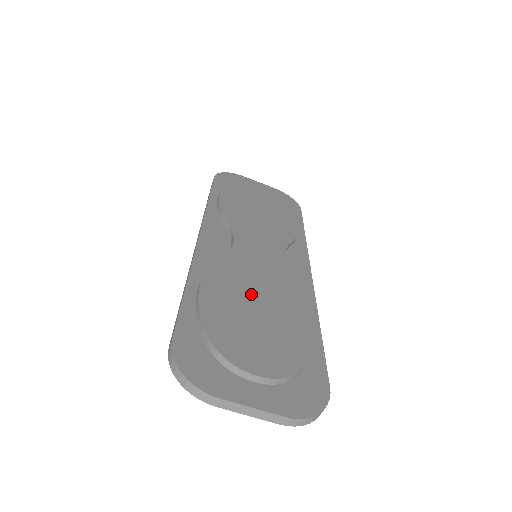
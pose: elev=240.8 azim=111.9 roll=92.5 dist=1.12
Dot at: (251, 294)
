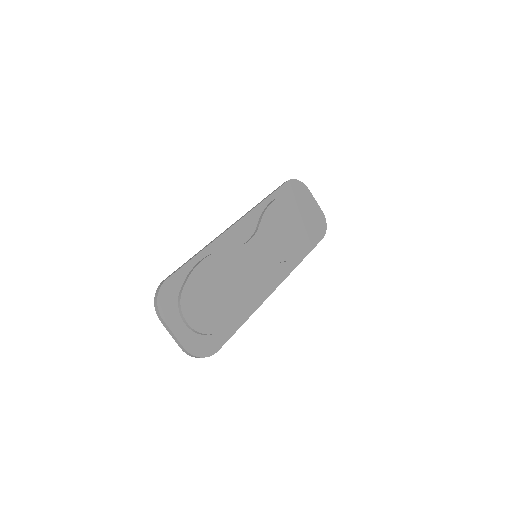
Dot at: (226, 280)
